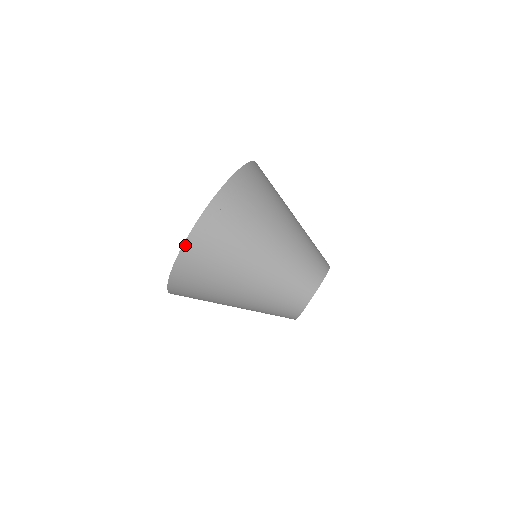
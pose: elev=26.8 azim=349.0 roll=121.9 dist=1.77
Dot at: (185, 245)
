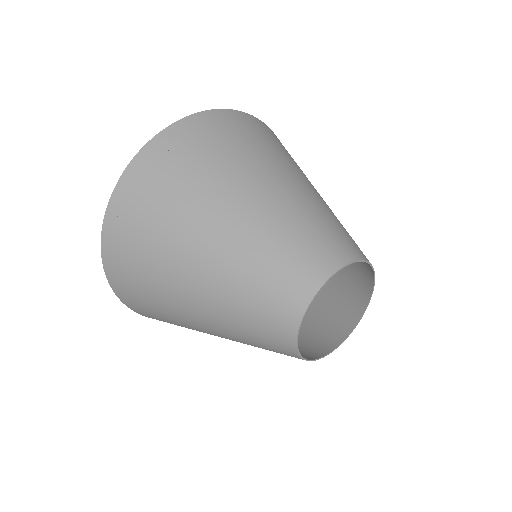
Dot at: (109, 279)
